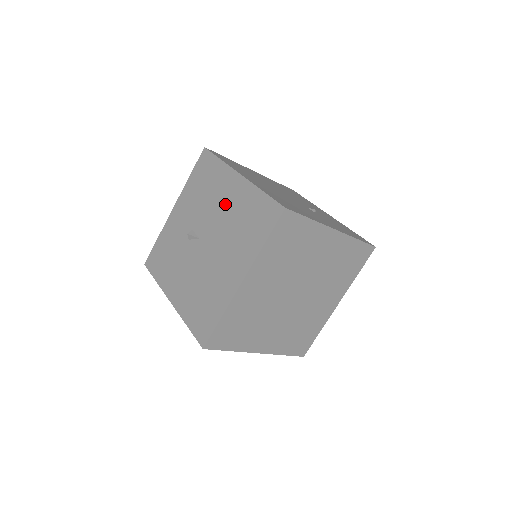
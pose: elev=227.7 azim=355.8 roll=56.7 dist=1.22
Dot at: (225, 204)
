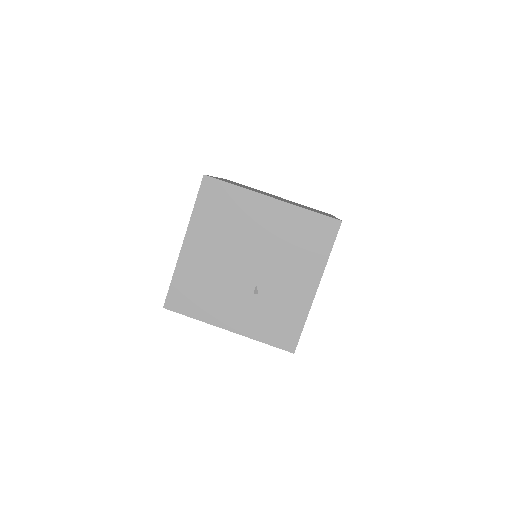
Dot at: occluded
